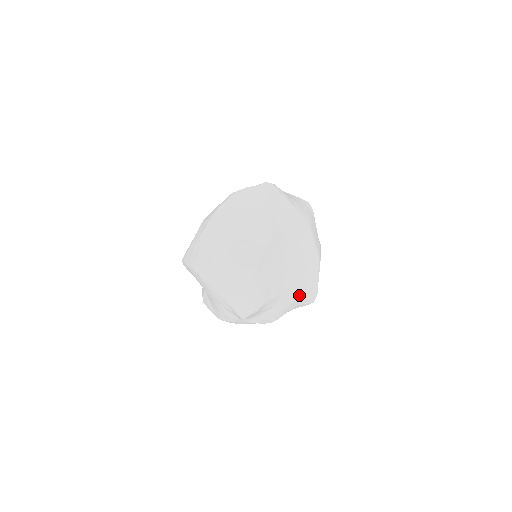
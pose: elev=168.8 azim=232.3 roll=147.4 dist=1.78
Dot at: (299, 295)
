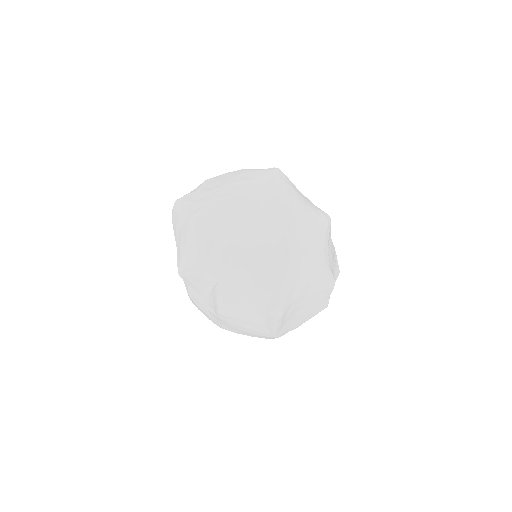
Dot at: (253, 289)
